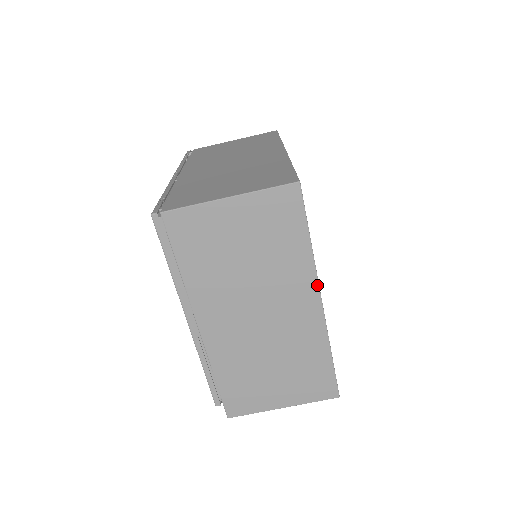
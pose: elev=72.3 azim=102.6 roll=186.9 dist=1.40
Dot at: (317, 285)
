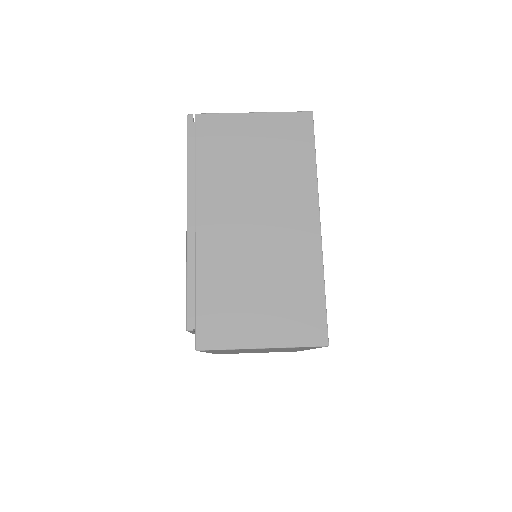
Dot at: (317, 203)
